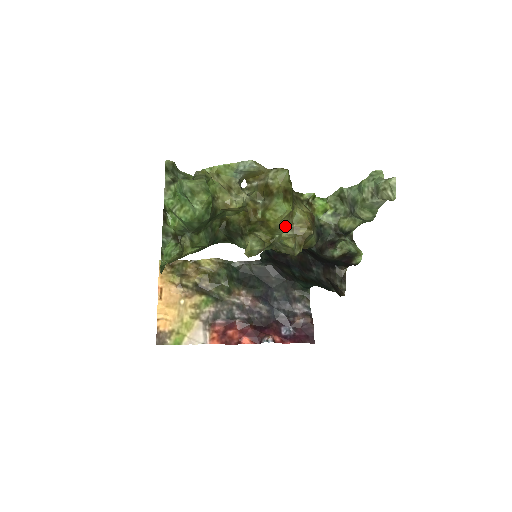
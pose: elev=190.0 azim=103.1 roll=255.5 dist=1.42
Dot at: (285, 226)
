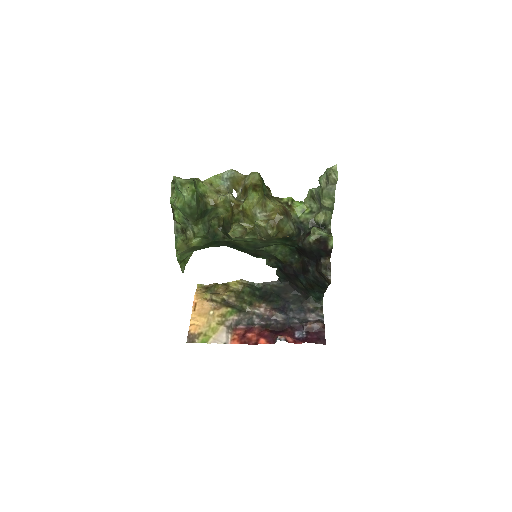
Dot at: (260, 213)
